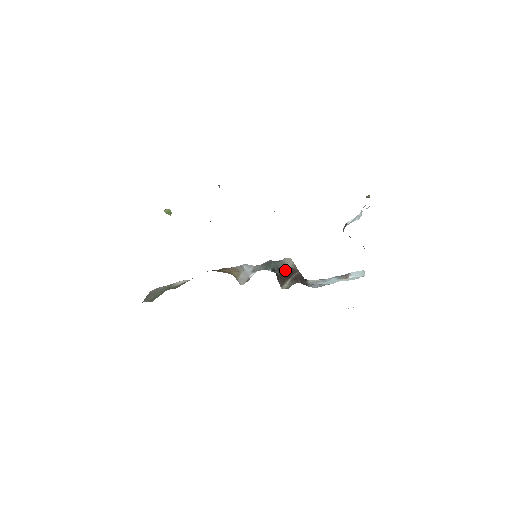
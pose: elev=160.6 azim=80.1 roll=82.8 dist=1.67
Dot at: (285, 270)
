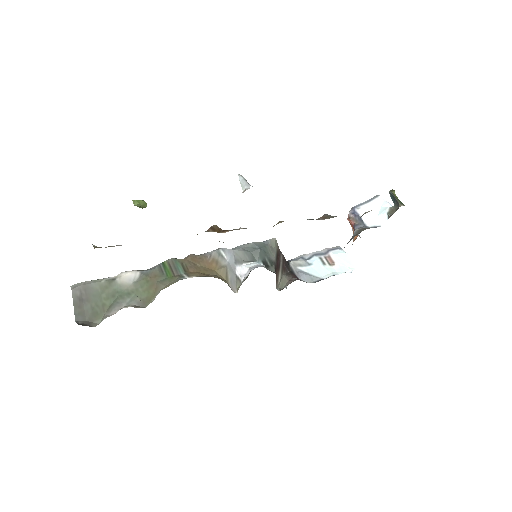
Dot at: (275, 259)
